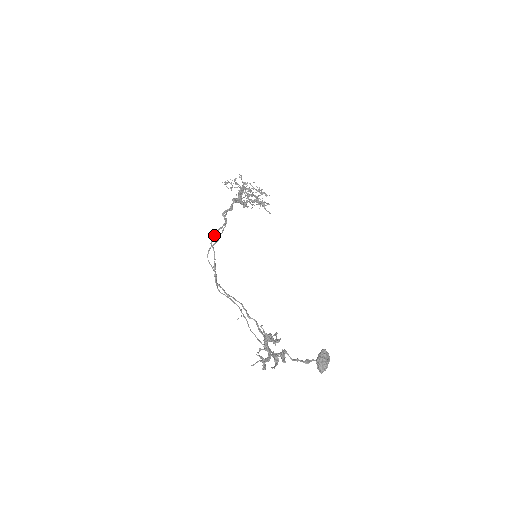
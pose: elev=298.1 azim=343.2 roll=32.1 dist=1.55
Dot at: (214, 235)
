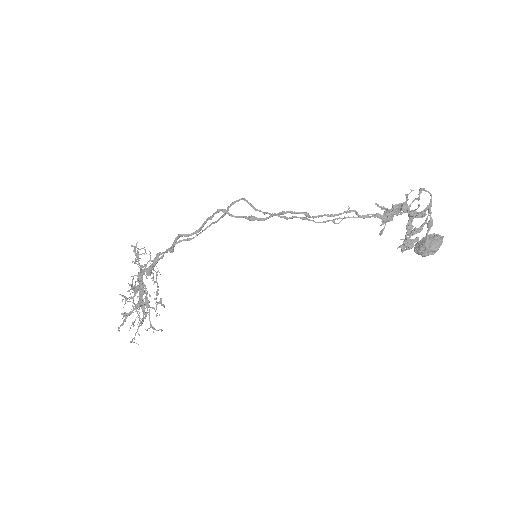
Dot at: (213, 213)
